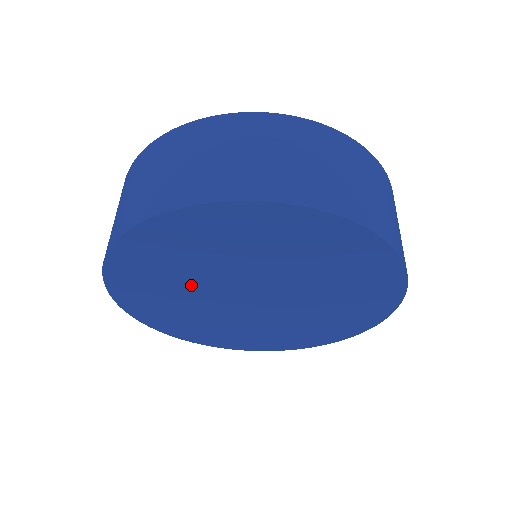
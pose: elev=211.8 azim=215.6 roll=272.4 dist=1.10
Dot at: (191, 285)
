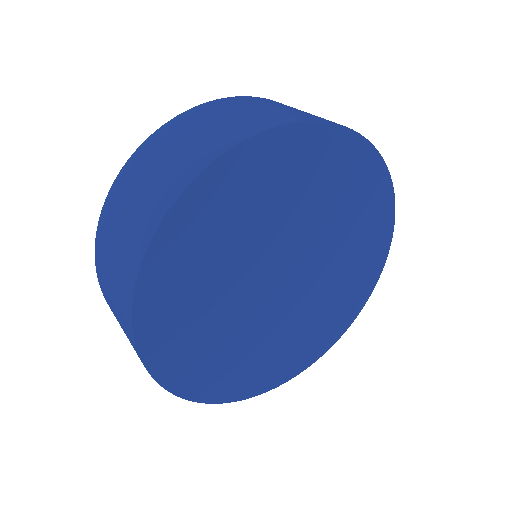
Dot at: (226, 310)
